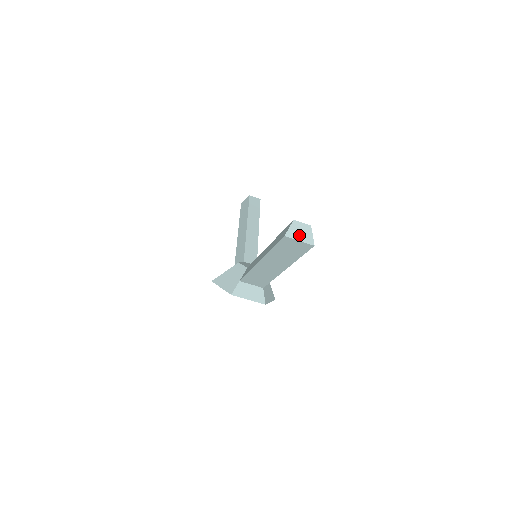
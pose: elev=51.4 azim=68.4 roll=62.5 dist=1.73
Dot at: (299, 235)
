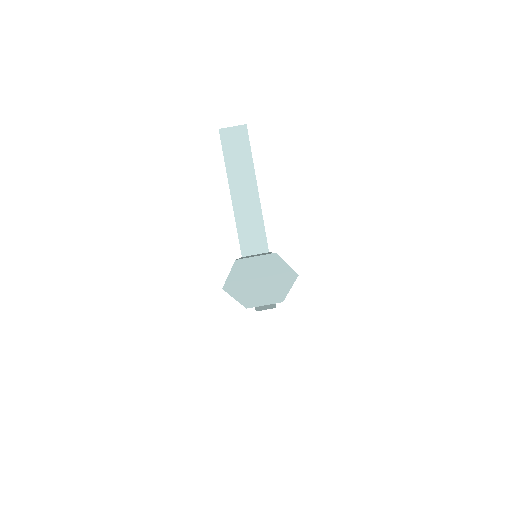
Dot at: (231, 128)
